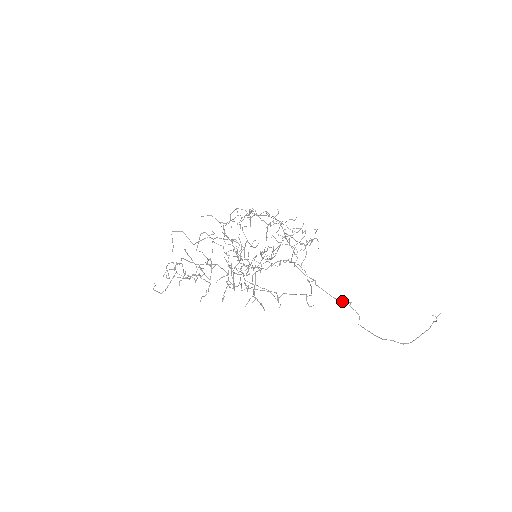
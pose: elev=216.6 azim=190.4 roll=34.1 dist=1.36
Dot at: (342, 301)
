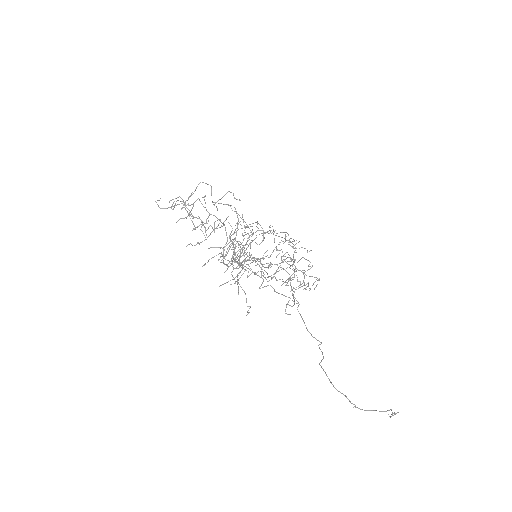
Dot at: (314, 337)
